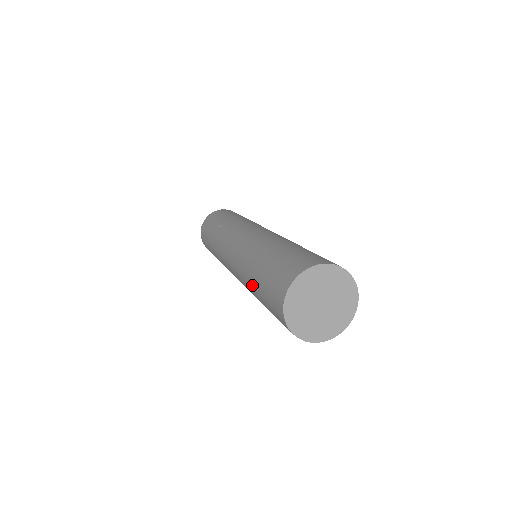
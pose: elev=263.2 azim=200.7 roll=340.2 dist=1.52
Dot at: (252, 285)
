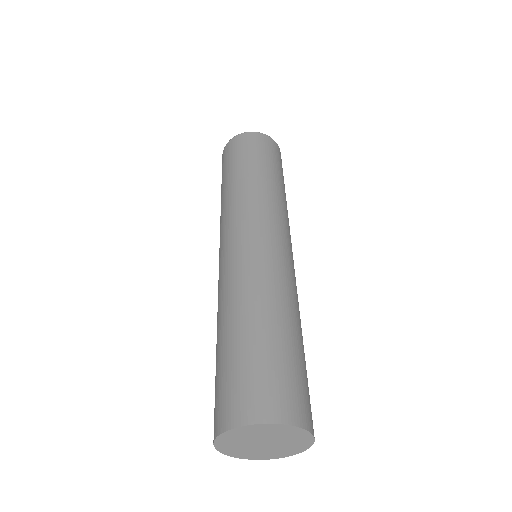
Dot at: occluded
